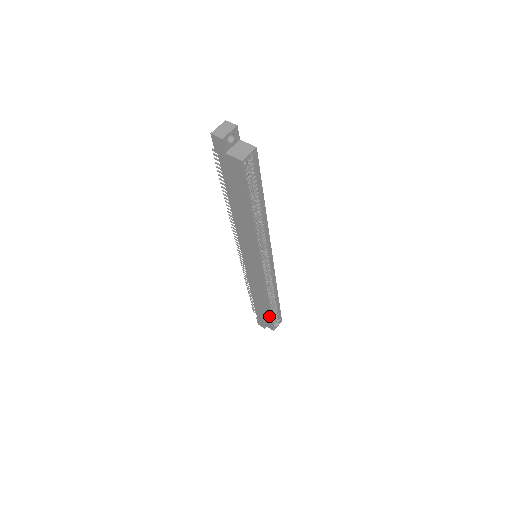
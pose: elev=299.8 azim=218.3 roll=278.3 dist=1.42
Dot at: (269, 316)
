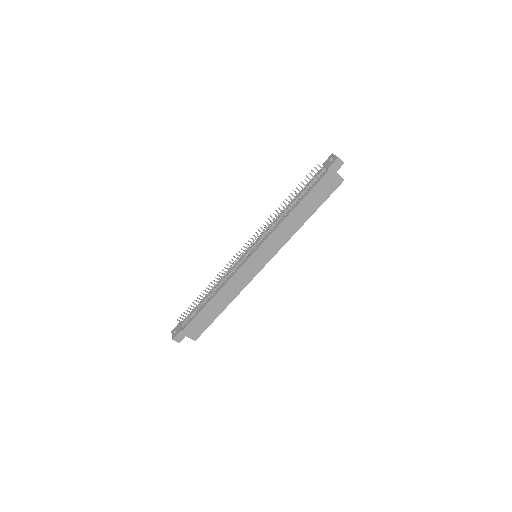
Dot at: (211, 321)
